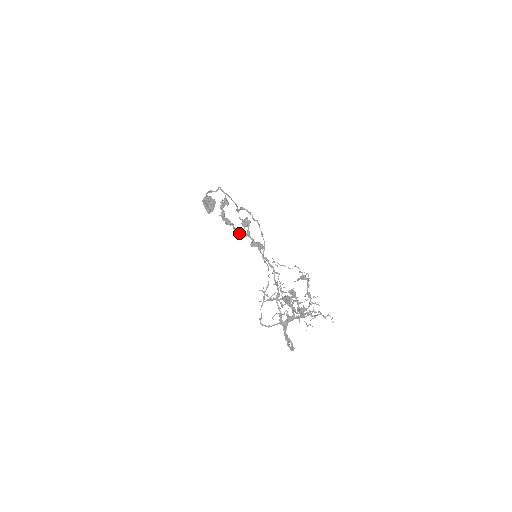
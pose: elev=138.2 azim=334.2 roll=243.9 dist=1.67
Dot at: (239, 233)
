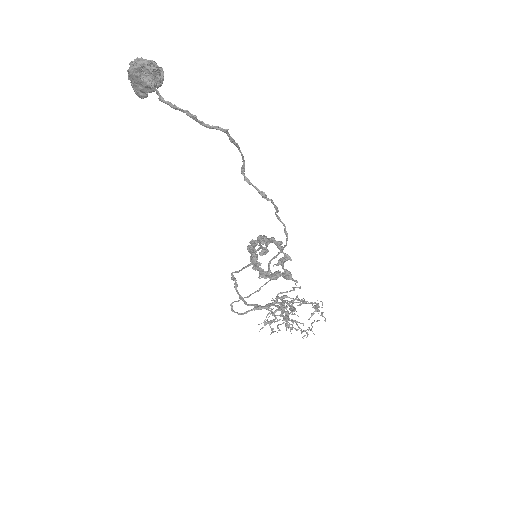
Dot at: occluded
